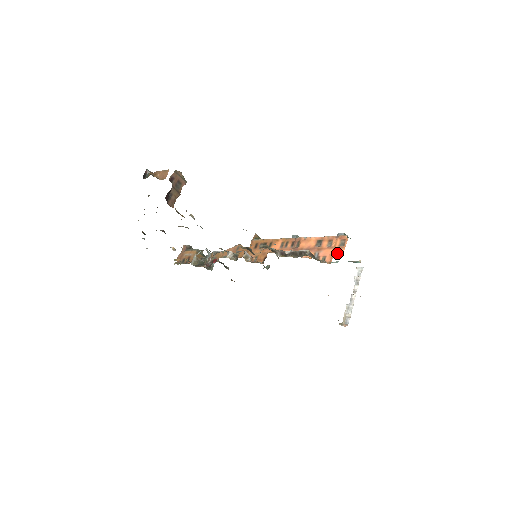
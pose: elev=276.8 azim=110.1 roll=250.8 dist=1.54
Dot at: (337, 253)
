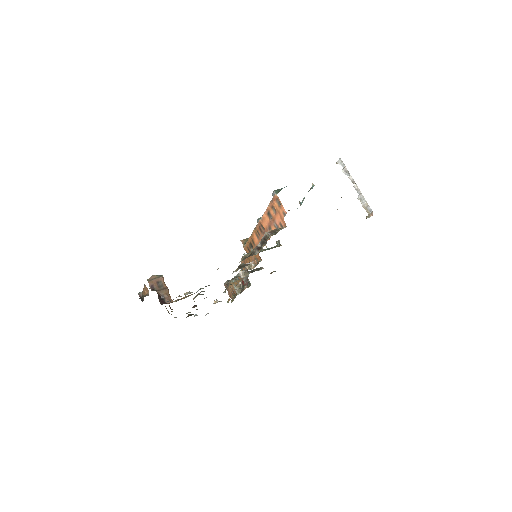
Dot at: (282, 214)
